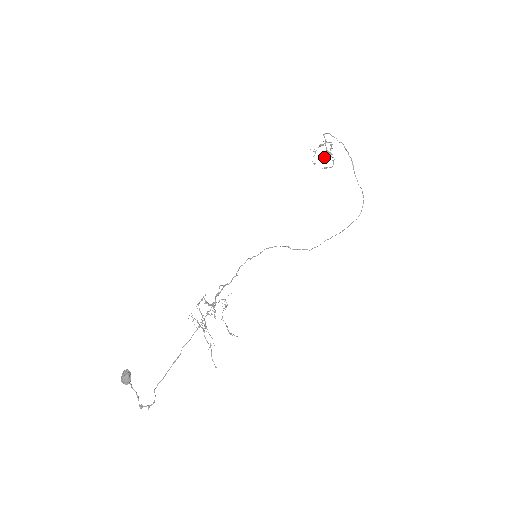
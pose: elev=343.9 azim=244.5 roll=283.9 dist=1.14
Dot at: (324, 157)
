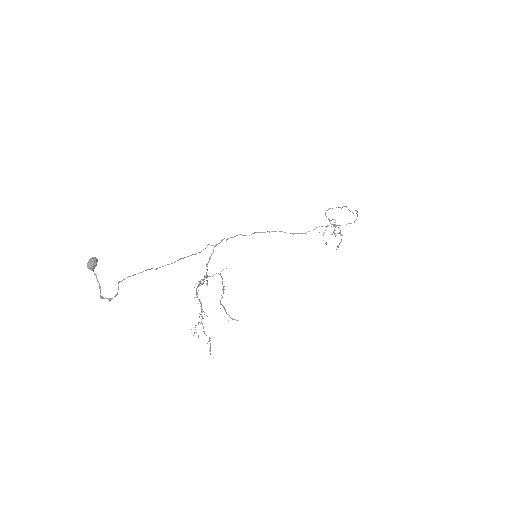
Dot at: (332, 233)
